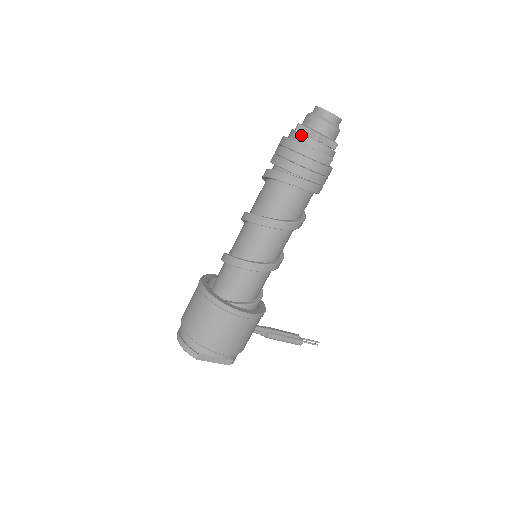
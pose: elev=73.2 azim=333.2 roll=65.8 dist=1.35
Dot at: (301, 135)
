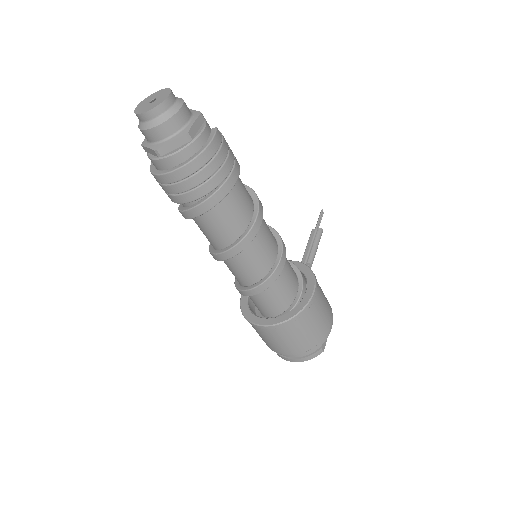
Dot at: (175, 155)
